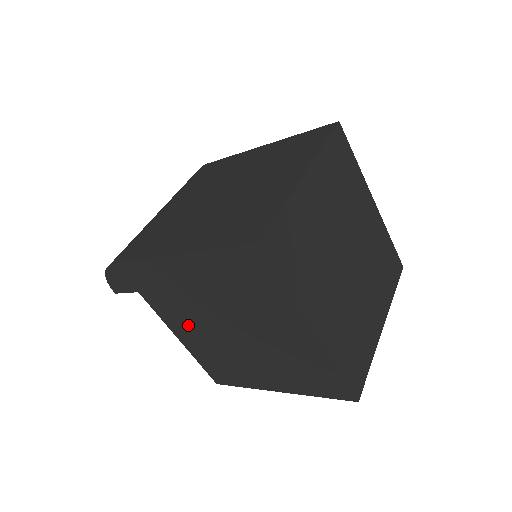
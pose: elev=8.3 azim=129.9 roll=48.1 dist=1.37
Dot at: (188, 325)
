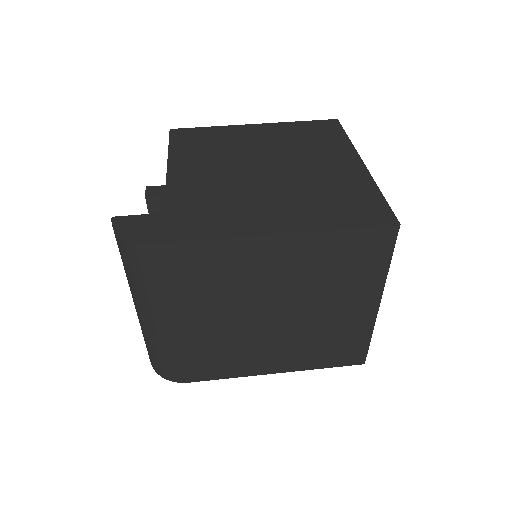
Dot at: occluded
